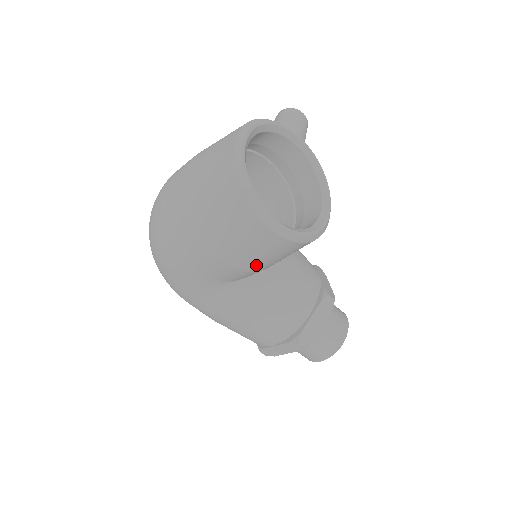
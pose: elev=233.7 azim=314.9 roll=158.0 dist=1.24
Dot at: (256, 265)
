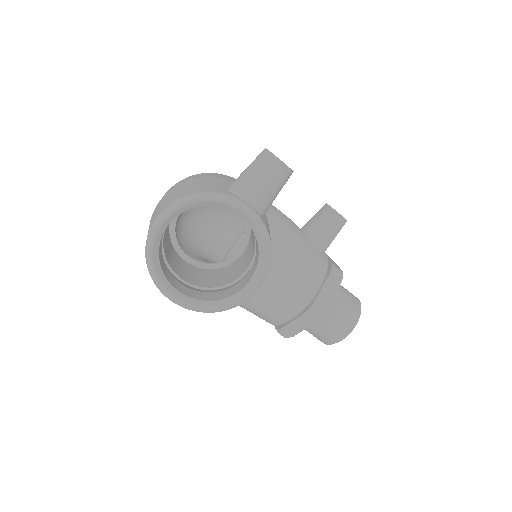
Dot at: occluded
